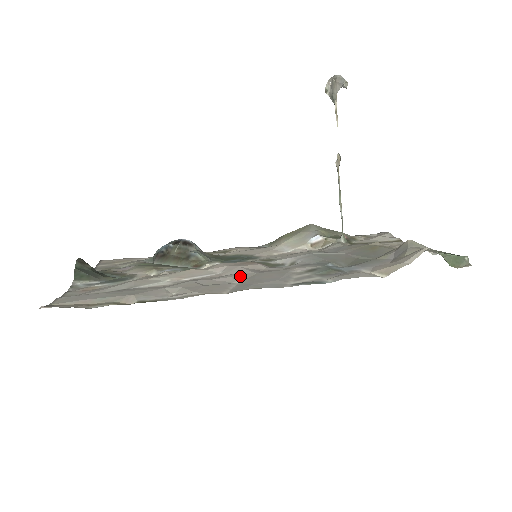
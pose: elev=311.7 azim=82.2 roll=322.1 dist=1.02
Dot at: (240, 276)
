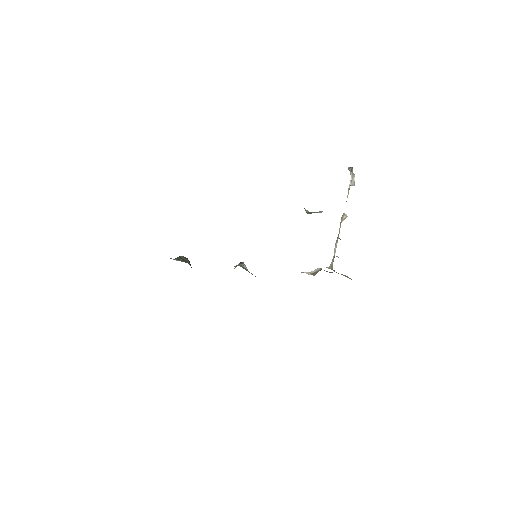
Dot at: occluded
